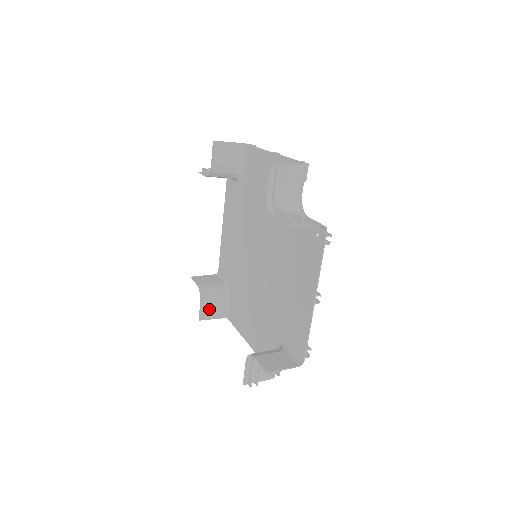
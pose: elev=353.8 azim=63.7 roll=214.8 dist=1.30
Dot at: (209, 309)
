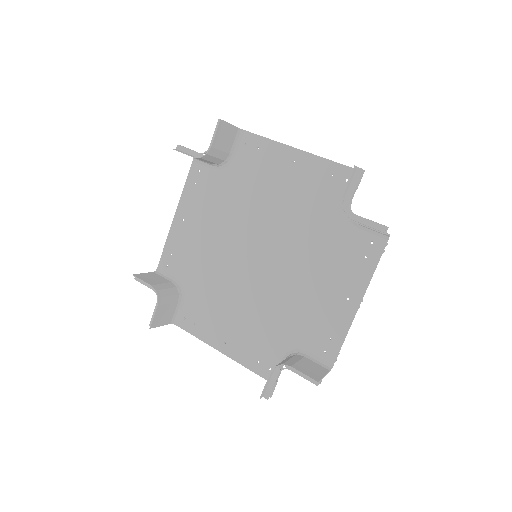
Dot at: (162, 314)
